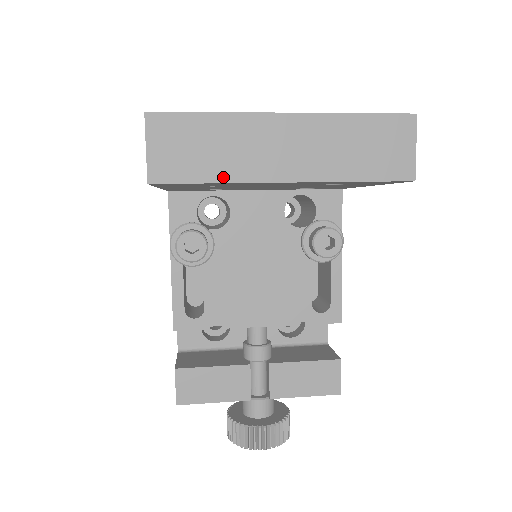
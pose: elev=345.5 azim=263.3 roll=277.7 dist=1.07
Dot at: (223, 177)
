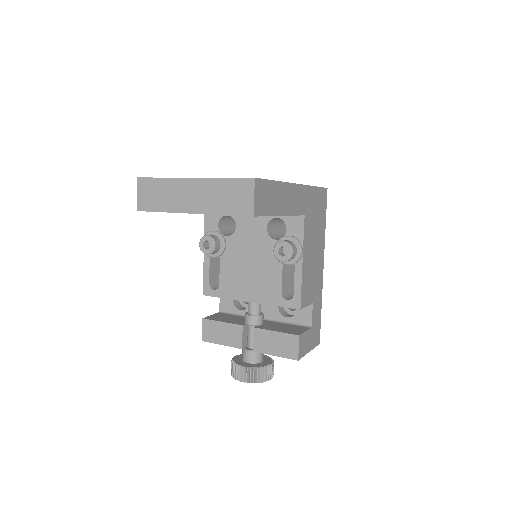
Dot at: (165, 209)
